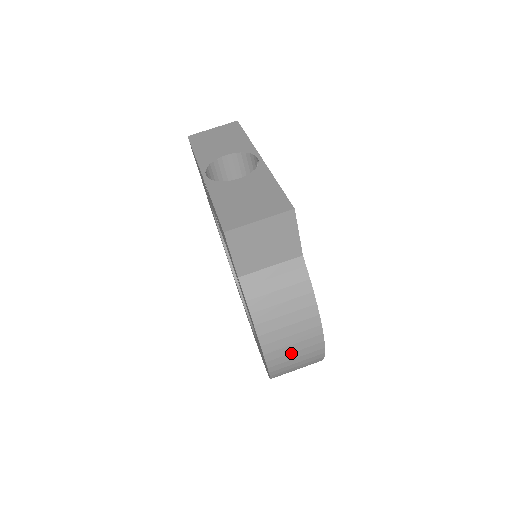
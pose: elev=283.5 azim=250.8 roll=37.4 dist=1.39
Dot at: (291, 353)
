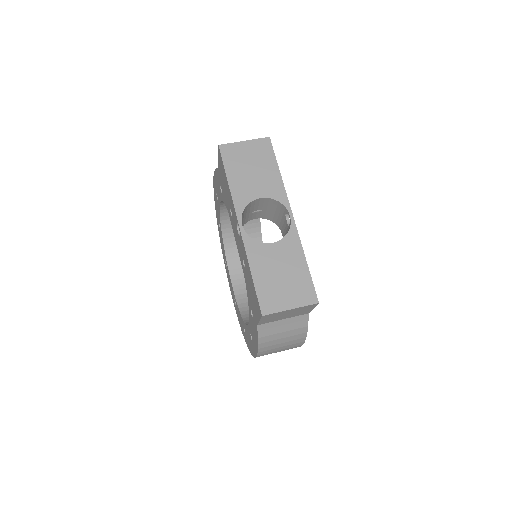
Dot at: occluded
